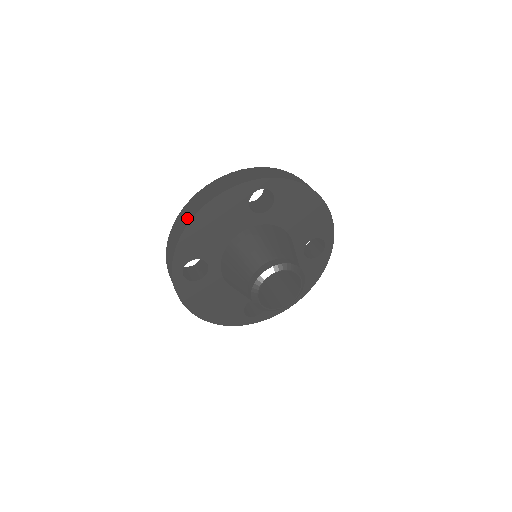
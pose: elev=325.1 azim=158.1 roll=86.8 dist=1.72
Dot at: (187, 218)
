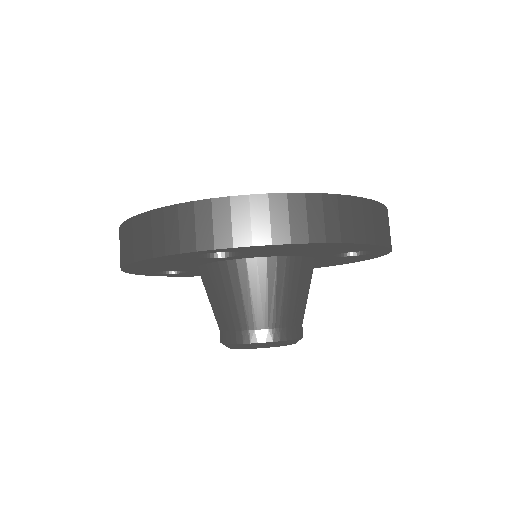
Dot at: (120, 257)
